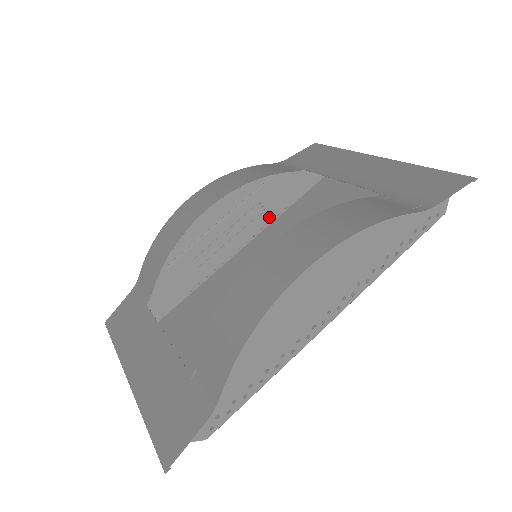
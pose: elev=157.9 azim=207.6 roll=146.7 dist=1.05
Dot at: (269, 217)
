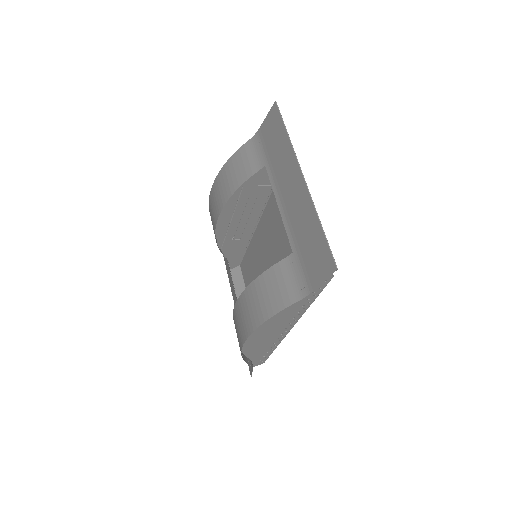
Dot at: (264, 198)
